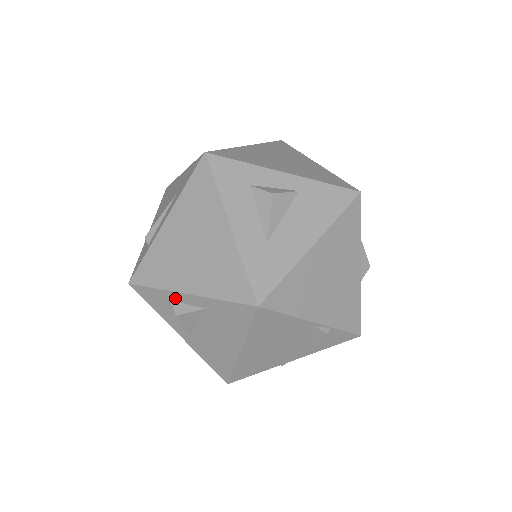
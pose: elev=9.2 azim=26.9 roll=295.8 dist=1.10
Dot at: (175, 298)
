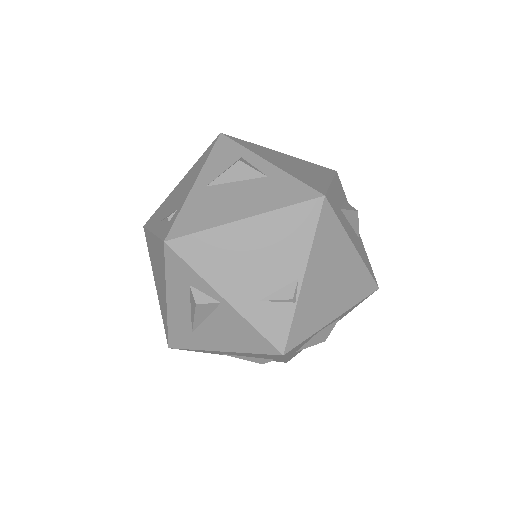
Dot at: (250, 158)
